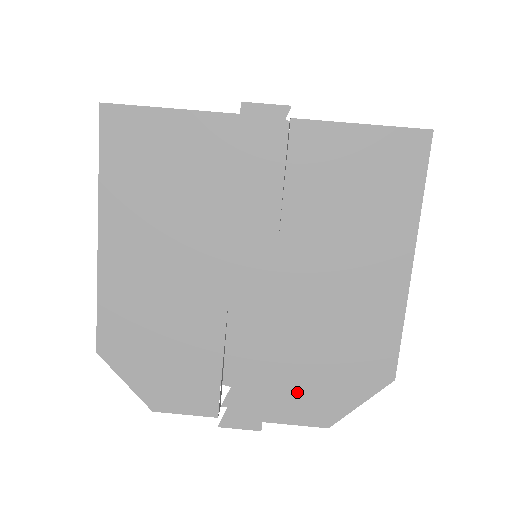
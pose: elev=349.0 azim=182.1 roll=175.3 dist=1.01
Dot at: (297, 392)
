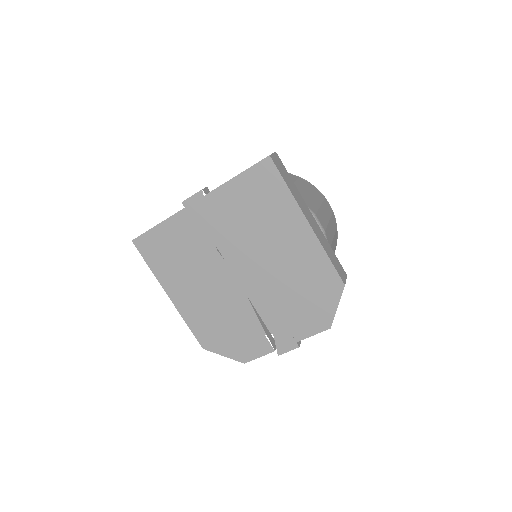
Dot at: (302, 319)
